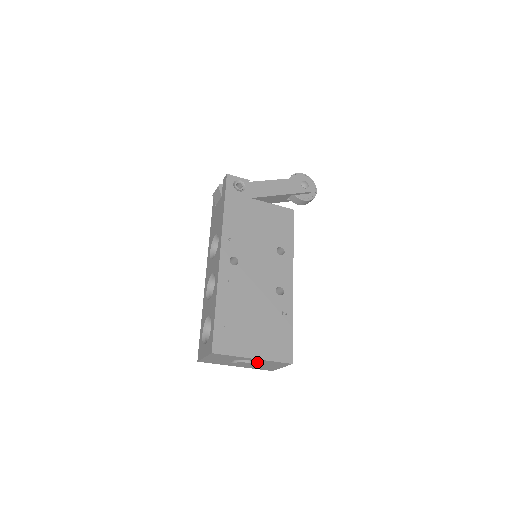
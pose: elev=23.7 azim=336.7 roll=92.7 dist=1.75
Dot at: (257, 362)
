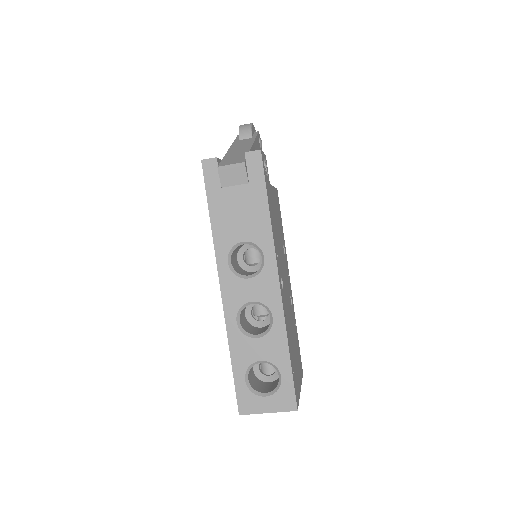
Dot at: occluded
